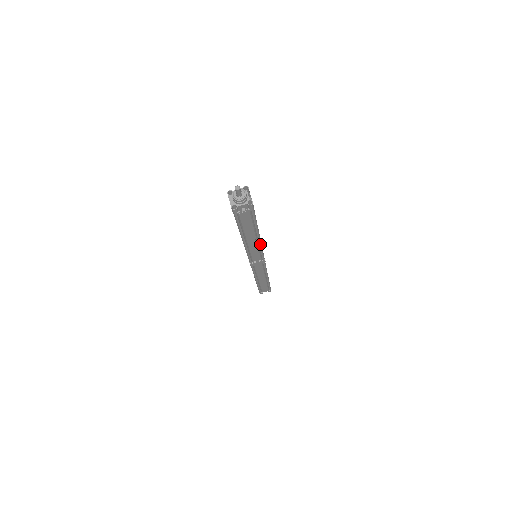
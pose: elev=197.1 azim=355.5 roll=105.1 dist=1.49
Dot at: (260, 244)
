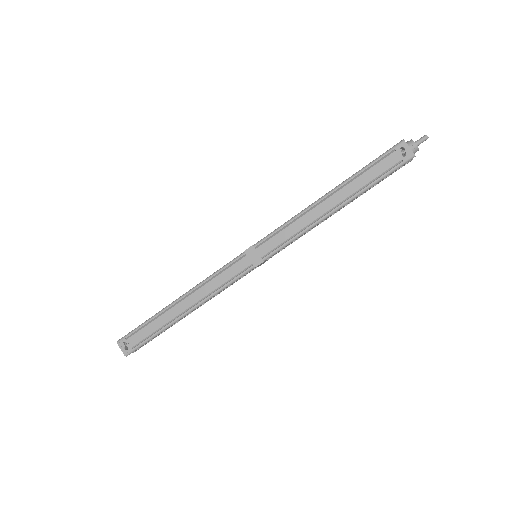
Dot at: occluded
